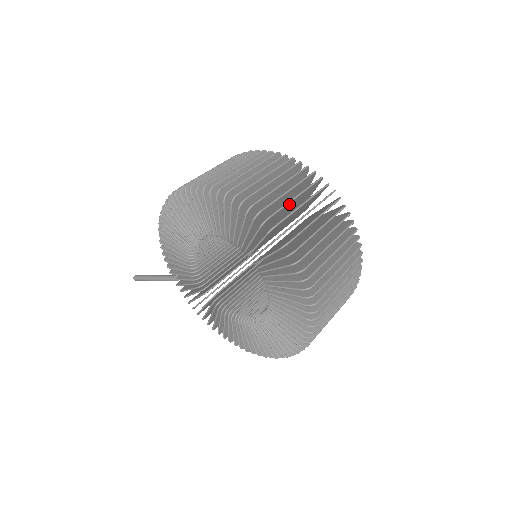
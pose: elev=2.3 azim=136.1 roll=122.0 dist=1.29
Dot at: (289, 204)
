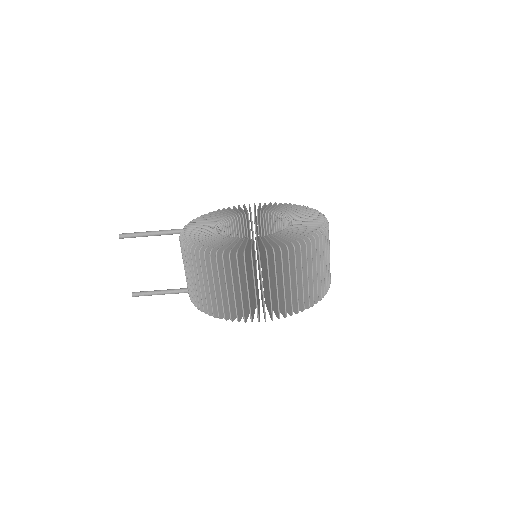
Dot at: occluded
